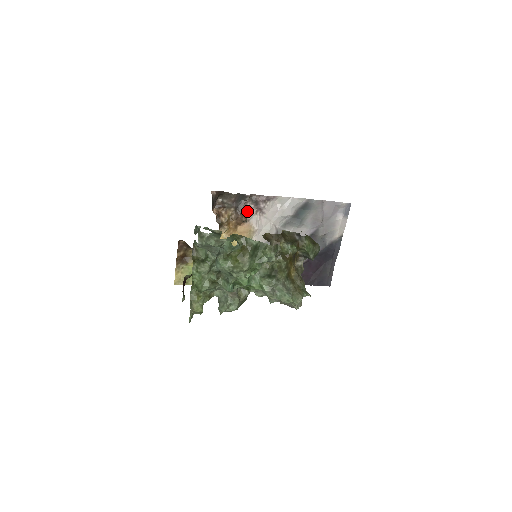
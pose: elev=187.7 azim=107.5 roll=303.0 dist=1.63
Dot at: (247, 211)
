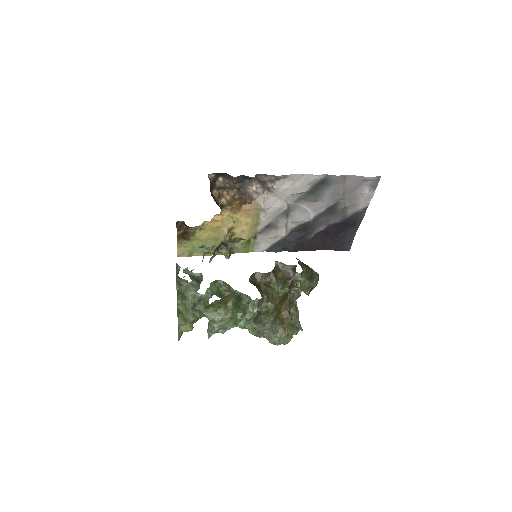
Dot at: (252, 191)
